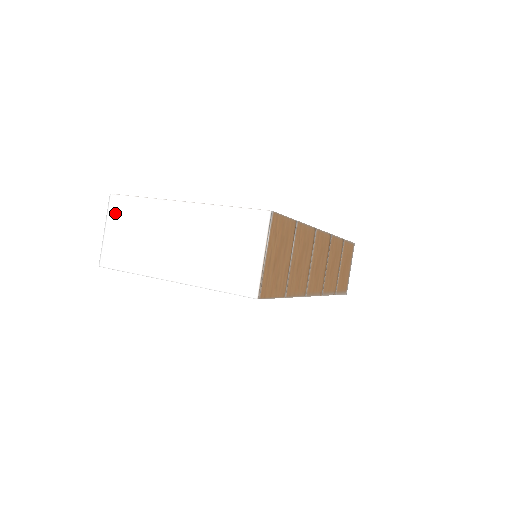
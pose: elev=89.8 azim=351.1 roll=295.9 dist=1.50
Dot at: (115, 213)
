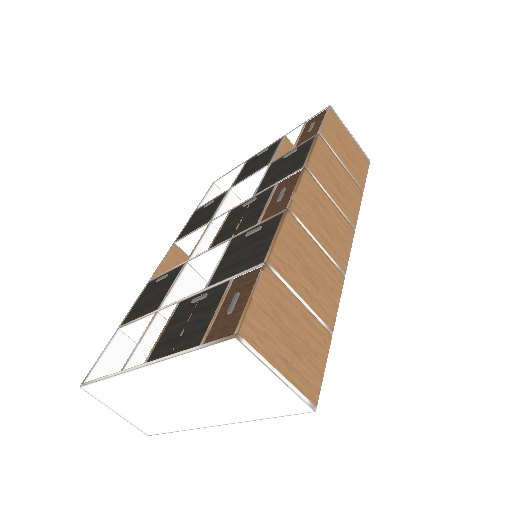
Dot at: (104, 399)
